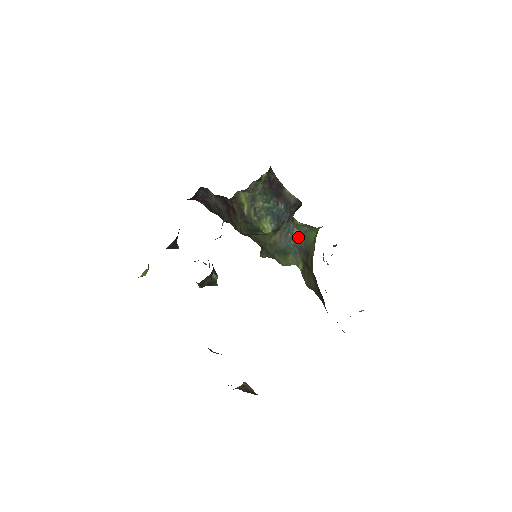
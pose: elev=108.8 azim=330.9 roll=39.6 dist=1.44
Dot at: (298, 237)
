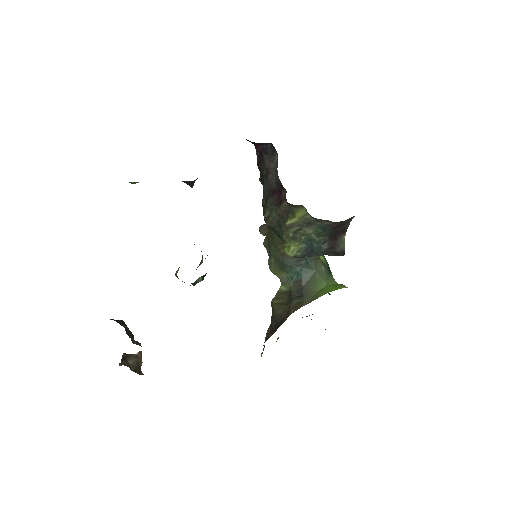
Dot at: (308, 270)
